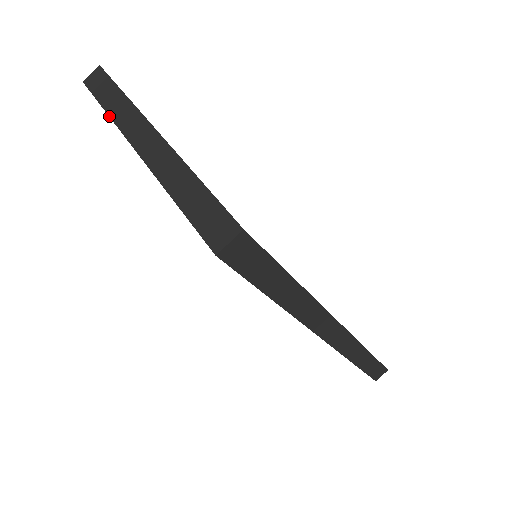
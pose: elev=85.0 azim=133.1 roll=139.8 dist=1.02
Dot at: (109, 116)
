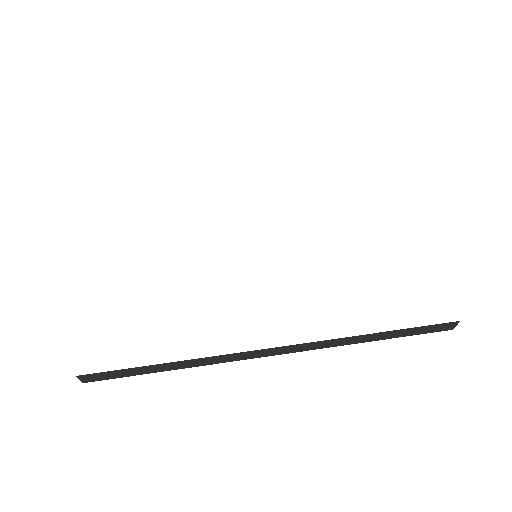
Dot at: occluded
